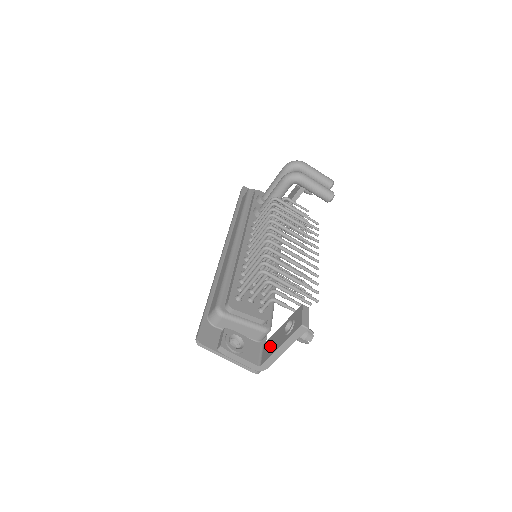
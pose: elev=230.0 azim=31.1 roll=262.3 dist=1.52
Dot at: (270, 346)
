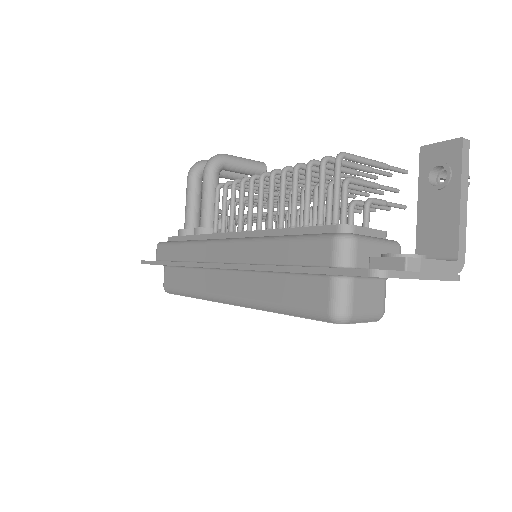
Dot at: (436, 232)
